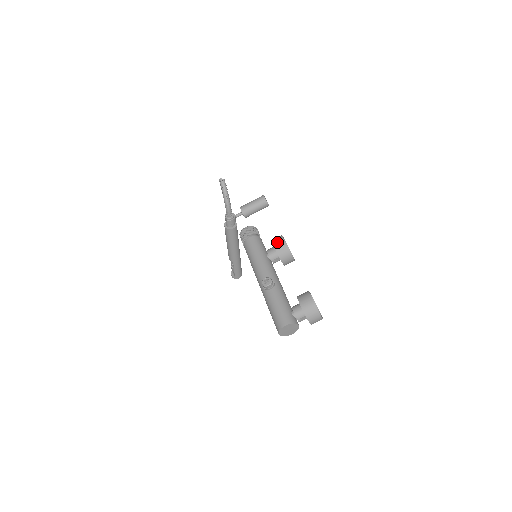
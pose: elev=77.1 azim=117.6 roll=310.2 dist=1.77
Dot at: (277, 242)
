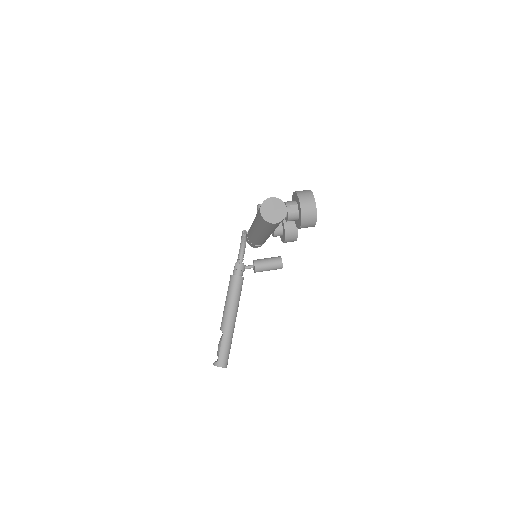
Dot at: occluded
